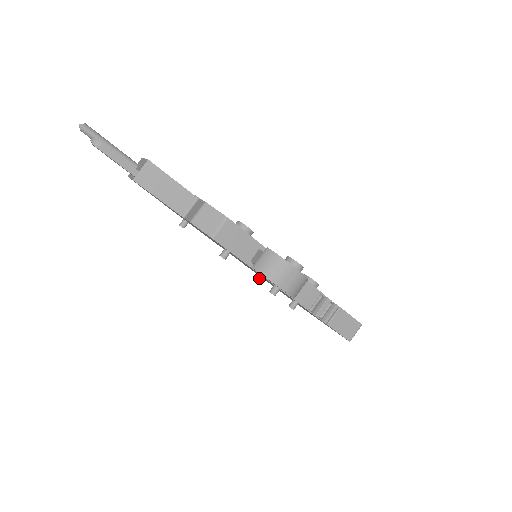
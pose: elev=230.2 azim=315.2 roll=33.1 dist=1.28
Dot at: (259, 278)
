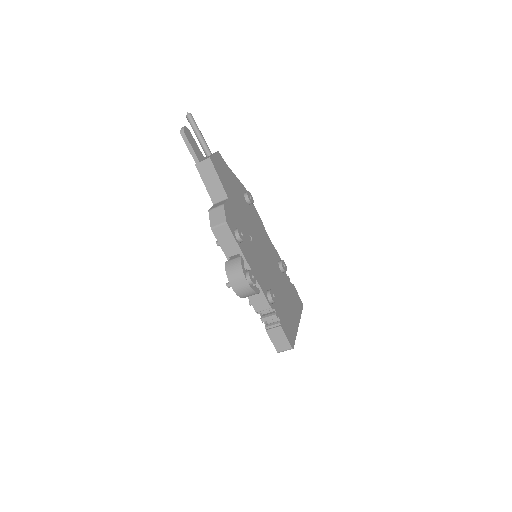
Dot at: occluded
